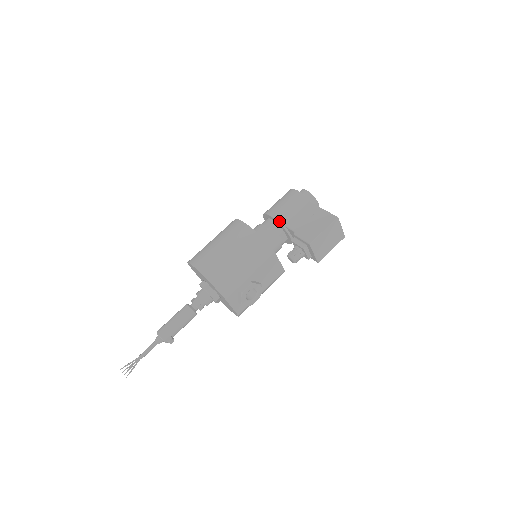
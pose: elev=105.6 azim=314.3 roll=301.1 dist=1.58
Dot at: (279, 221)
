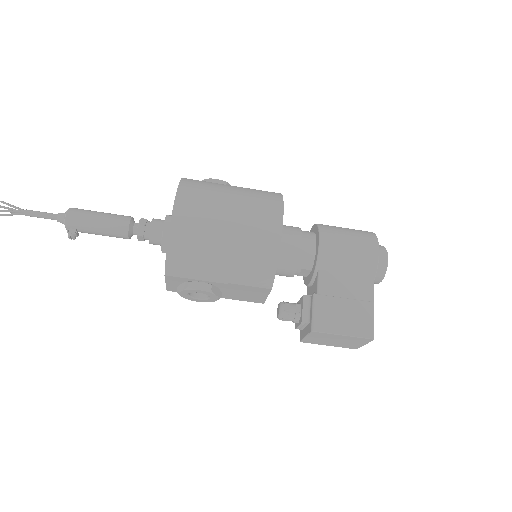
Dot at: (319, 259)
